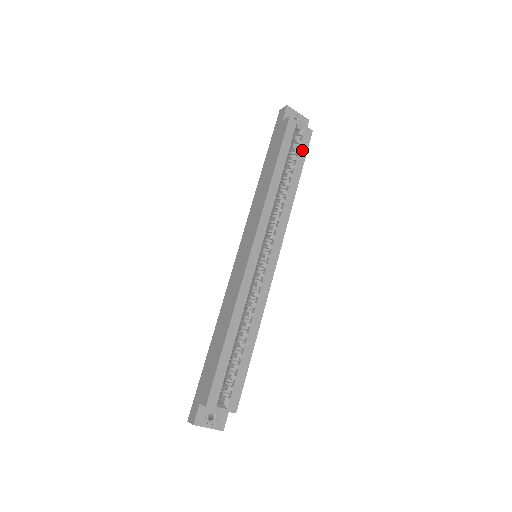
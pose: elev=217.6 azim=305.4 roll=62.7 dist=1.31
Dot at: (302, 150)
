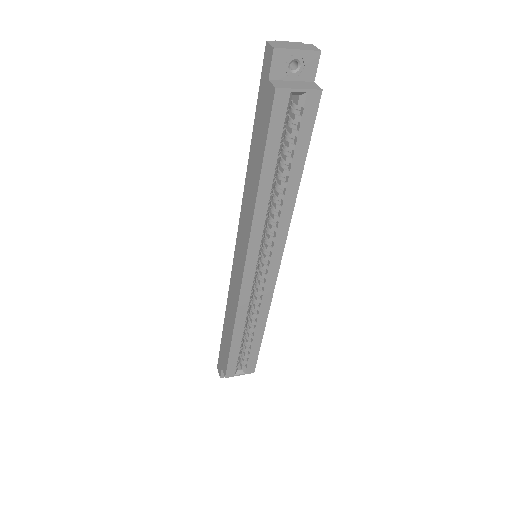
Dot at: (304, 130)
